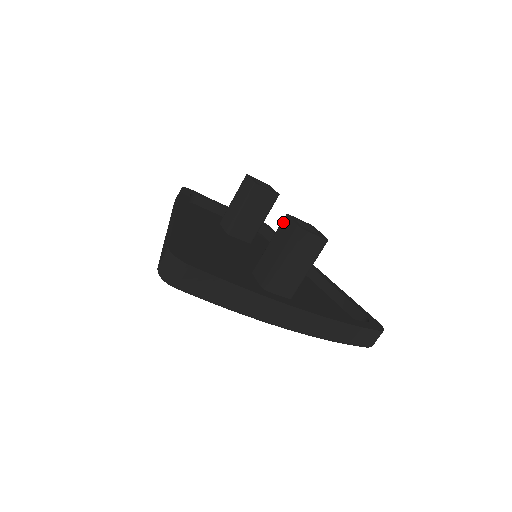
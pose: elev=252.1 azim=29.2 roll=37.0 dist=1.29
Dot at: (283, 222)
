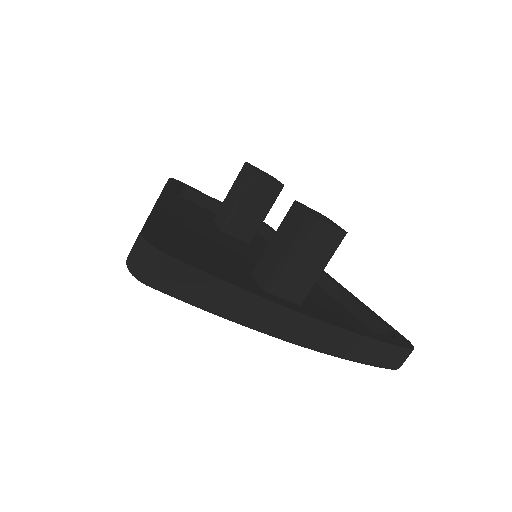
Dot at: (290, 210)
